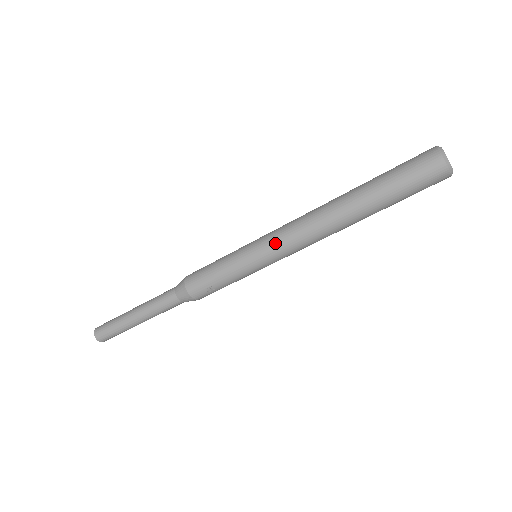
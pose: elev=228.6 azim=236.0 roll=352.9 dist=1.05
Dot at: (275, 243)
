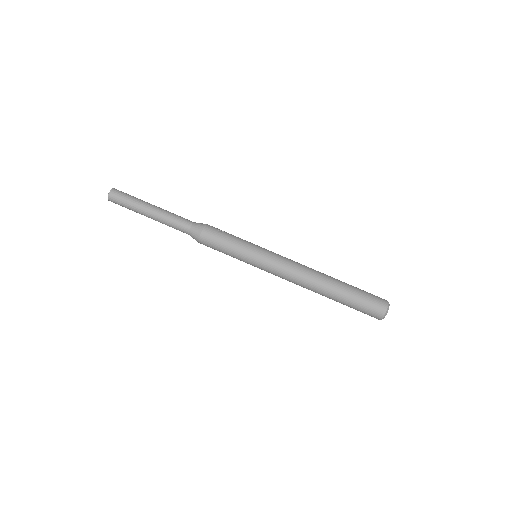
Dot at: occluded
